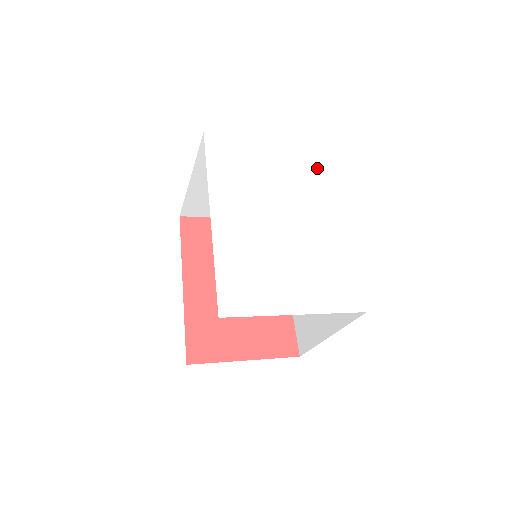
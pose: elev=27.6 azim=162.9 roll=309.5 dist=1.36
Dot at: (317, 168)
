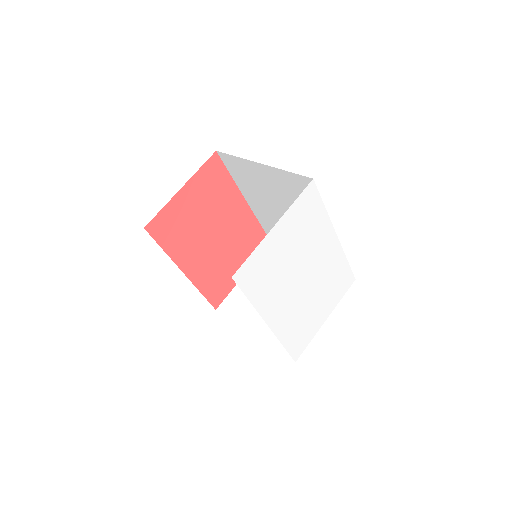
Dot at: (313, 212)
